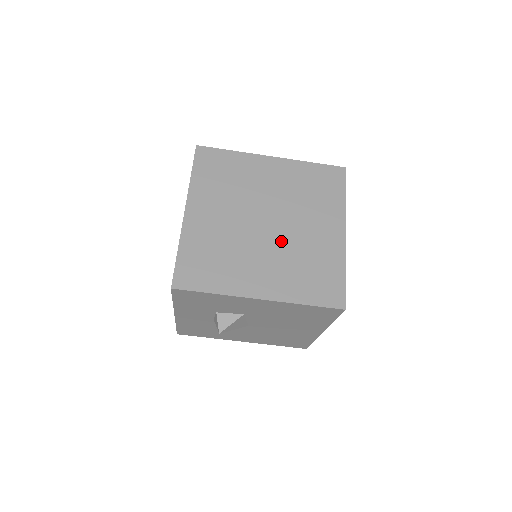
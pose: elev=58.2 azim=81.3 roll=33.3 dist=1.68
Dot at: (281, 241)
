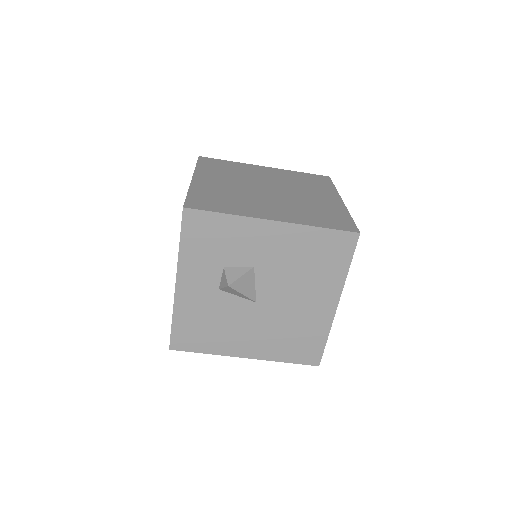
Dot at: (285, 198)
